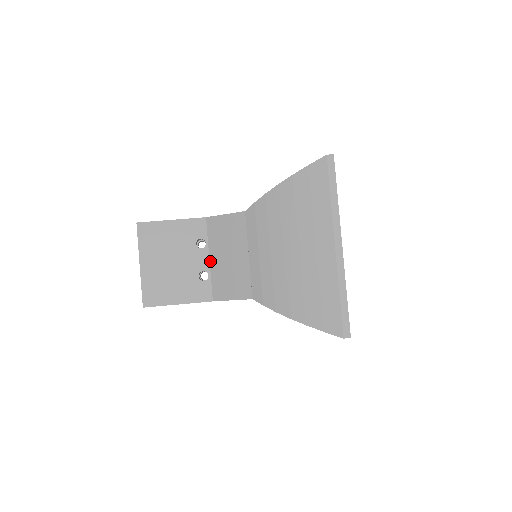
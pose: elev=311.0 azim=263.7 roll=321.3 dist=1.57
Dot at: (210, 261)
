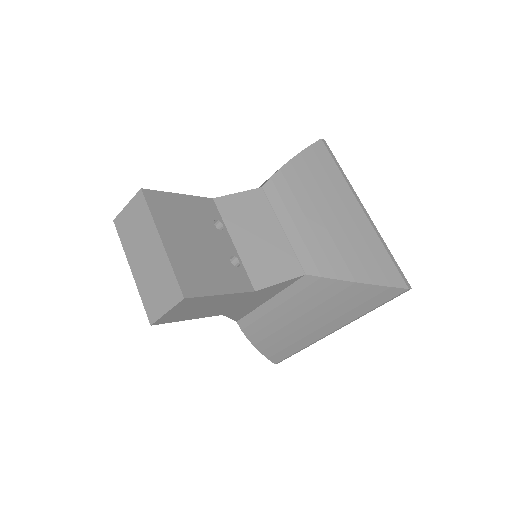
Dot at: (235, 245)
